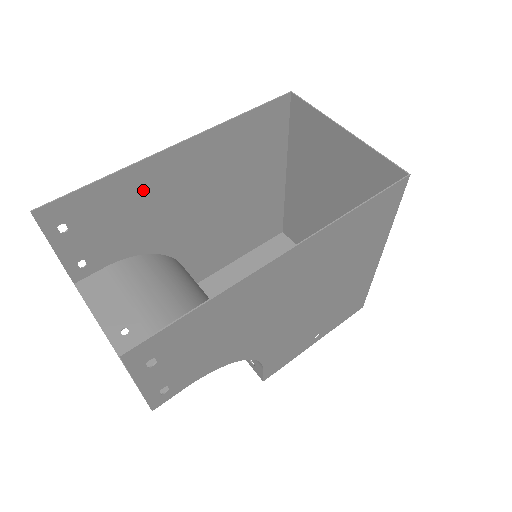
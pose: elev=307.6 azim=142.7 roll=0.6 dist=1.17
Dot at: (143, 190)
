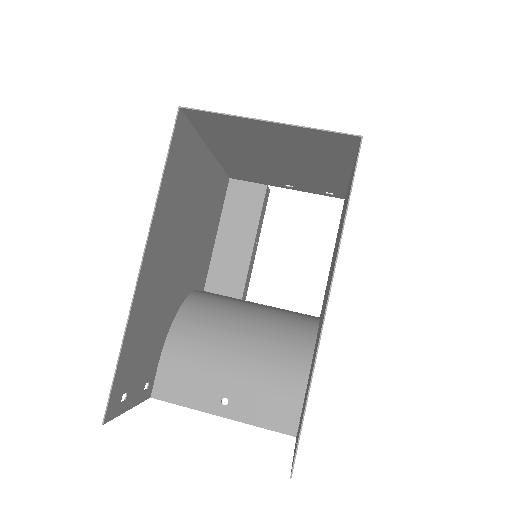
Dot at: (145, 310)
